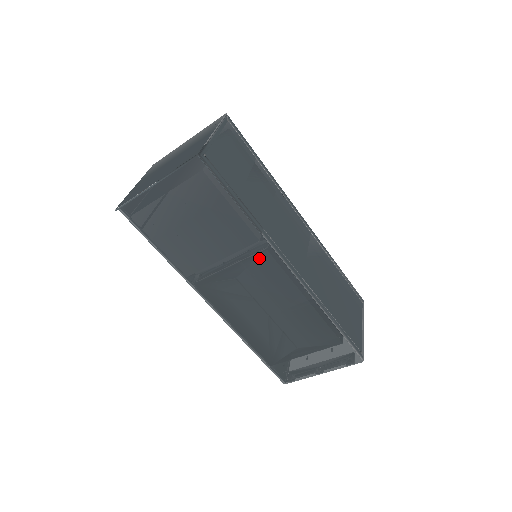
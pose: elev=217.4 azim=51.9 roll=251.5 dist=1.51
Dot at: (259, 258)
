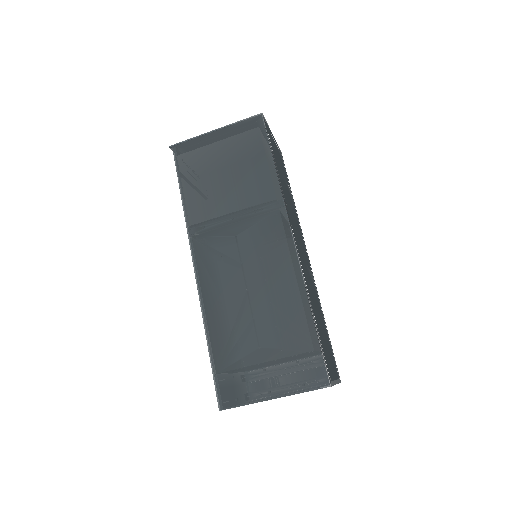
Dot at: (268, 215)
